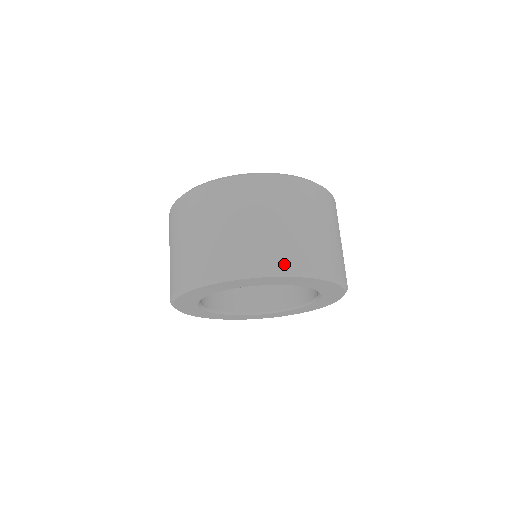
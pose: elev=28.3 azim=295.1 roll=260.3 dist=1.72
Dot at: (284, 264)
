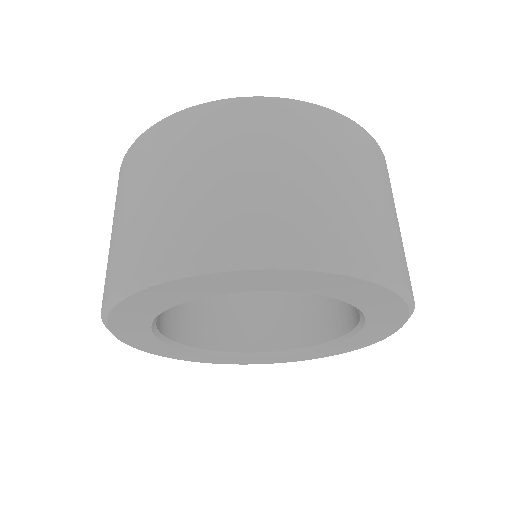
Dot at: (374, 259)
